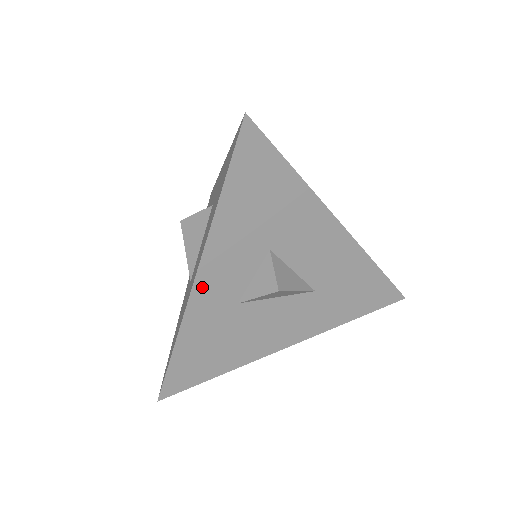
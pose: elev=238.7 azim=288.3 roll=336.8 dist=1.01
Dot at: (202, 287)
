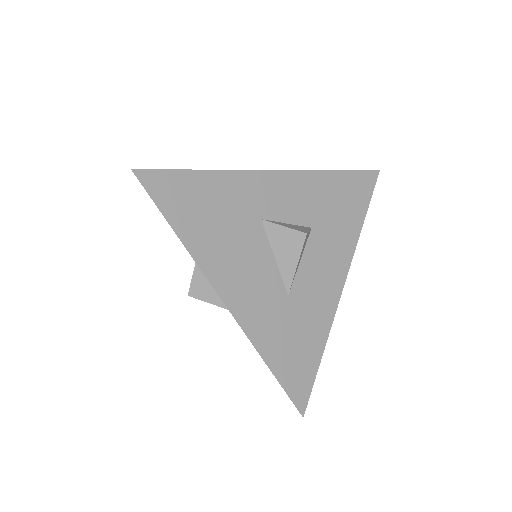
Dot at: (269, 179)
